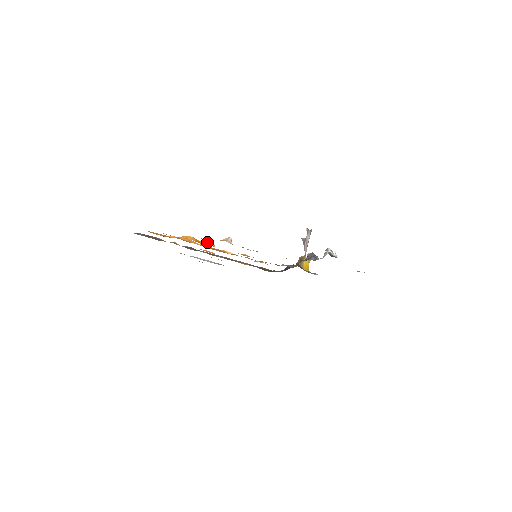
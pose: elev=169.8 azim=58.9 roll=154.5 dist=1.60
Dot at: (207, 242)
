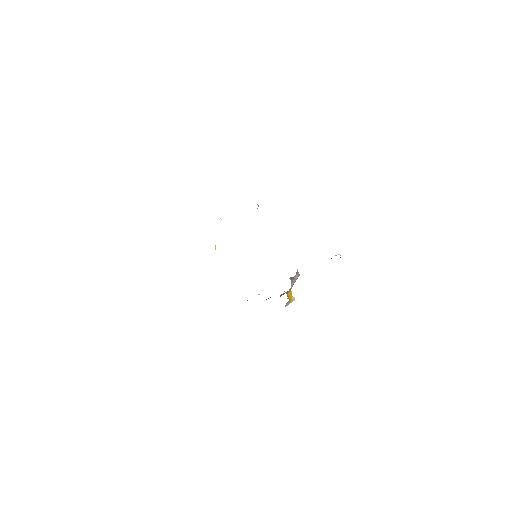
Dot at: occluded
